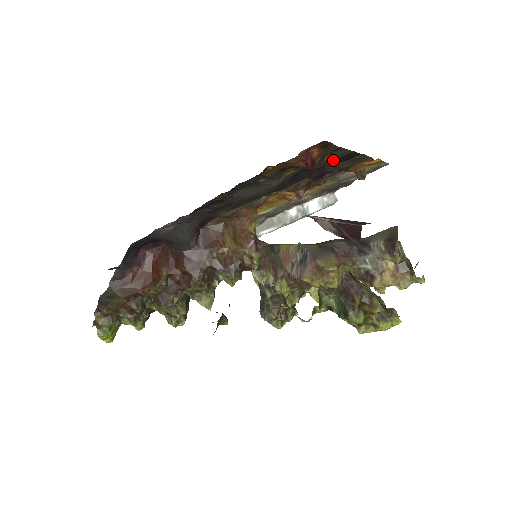
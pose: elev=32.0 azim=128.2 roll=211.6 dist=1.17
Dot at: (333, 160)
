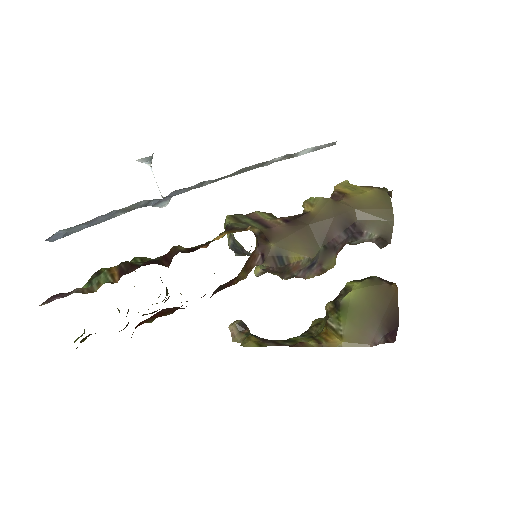
Dot at: occluded
